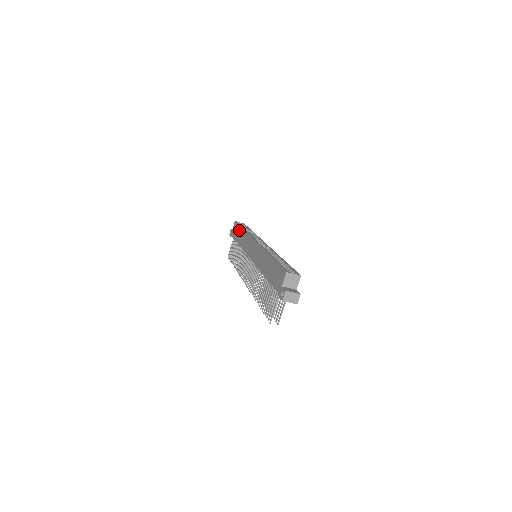
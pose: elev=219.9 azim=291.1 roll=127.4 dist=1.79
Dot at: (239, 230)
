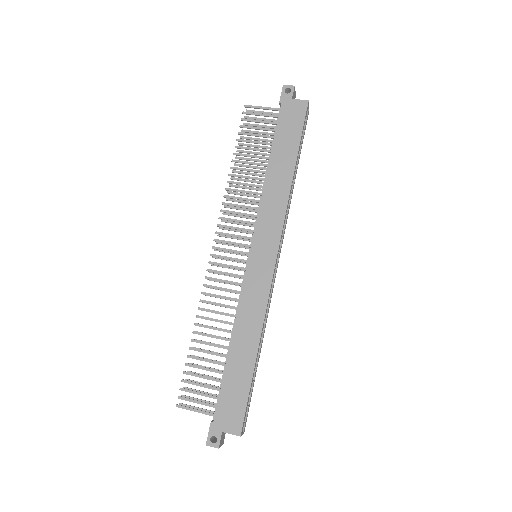
Dot at: (292, 150)
